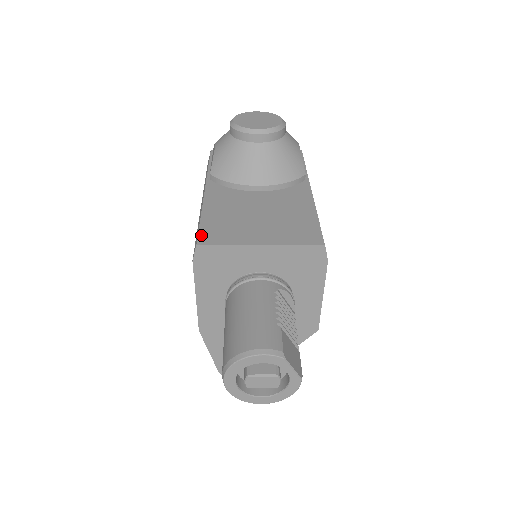
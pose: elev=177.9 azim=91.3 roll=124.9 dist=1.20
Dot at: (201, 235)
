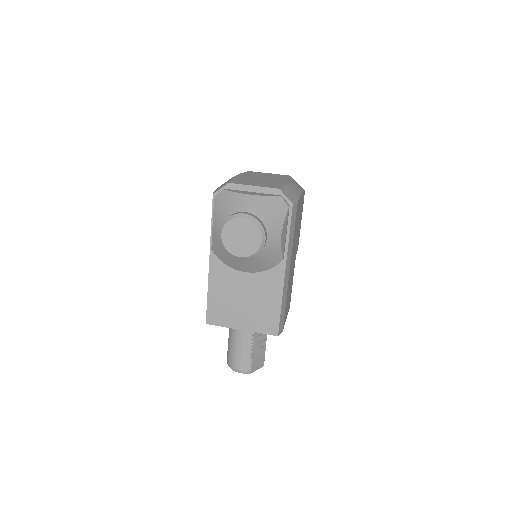
Dot at: (208, 316)
